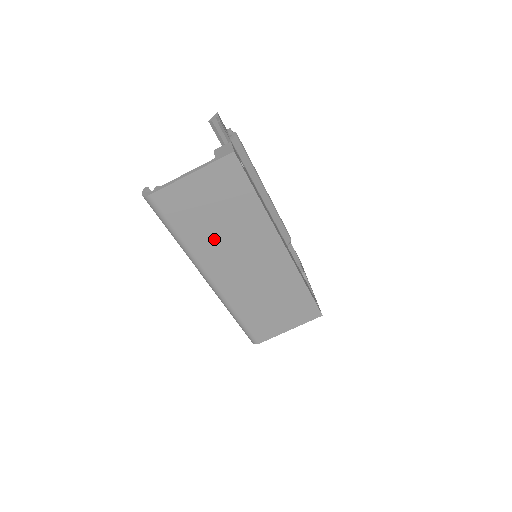
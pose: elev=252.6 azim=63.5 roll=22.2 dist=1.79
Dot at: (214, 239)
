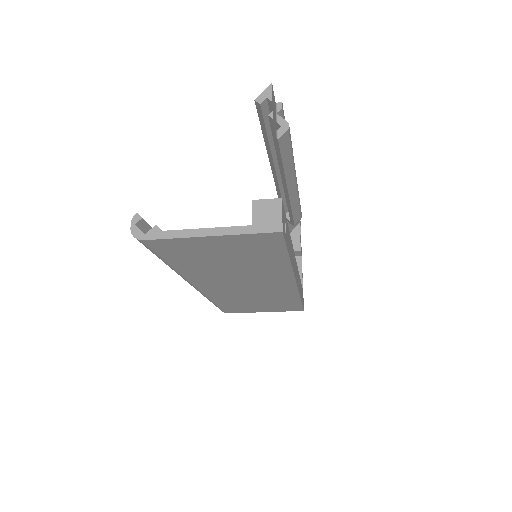
Dot at: (214, 271)
